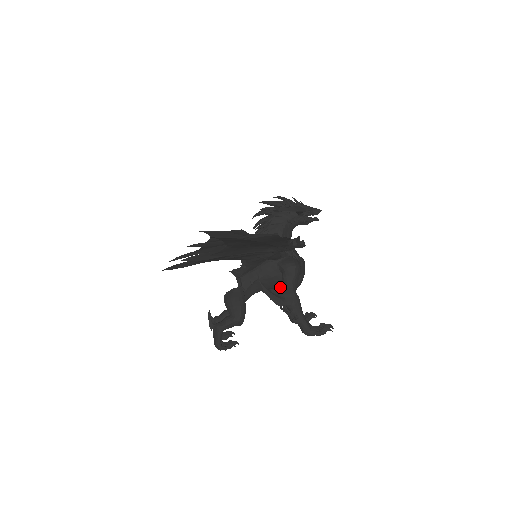
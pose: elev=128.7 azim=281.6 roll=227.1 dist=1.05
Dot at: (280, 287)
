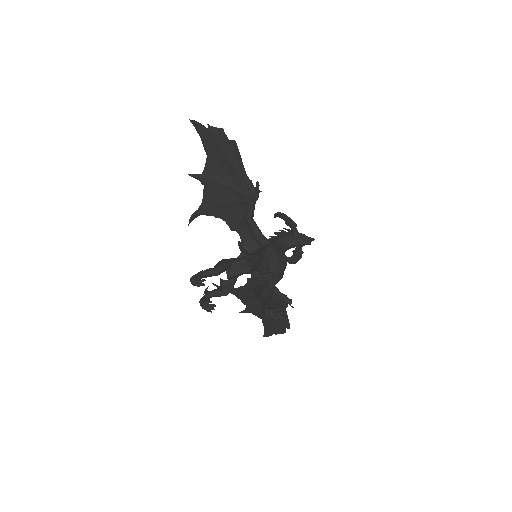
Dot at: occluded
